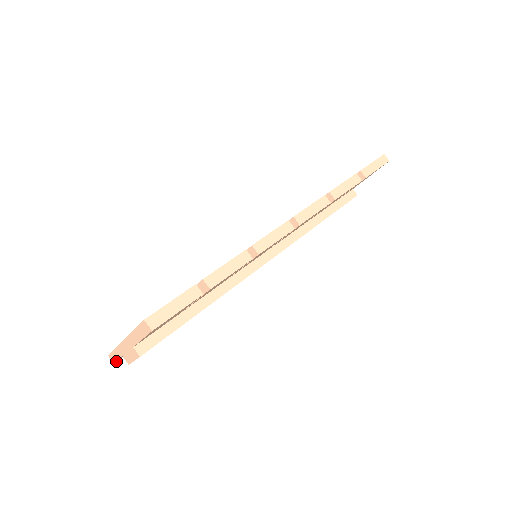
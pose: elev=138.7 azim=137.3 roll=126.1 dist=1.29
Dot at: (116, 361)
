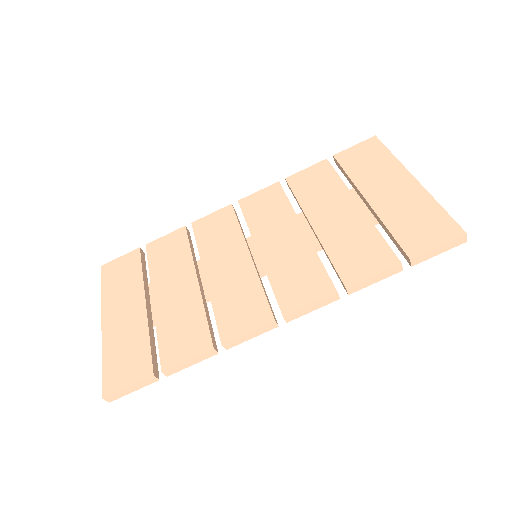
Dot at: occluded
